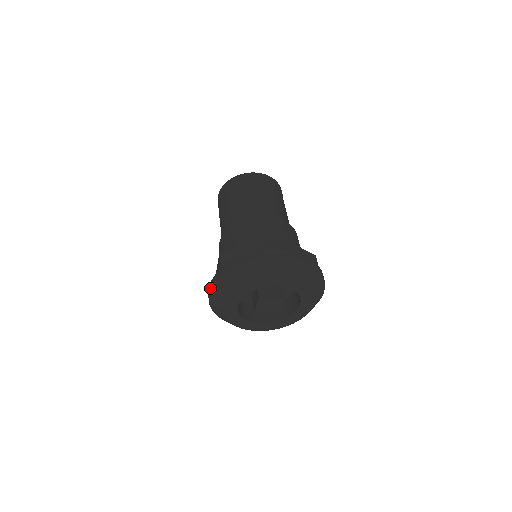
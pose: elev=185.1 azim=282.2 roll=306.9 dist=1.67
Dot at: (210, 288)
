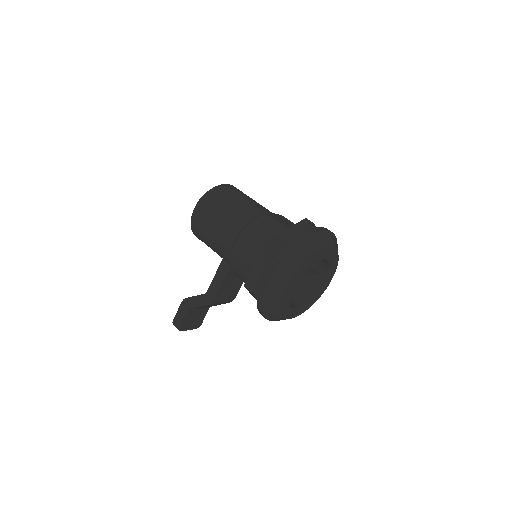
Dot at: (274, 270)
